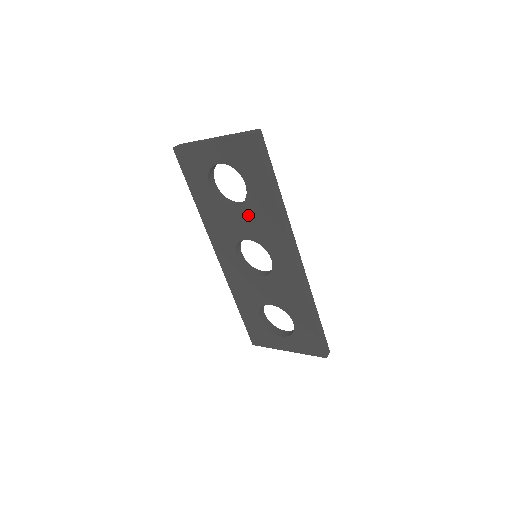
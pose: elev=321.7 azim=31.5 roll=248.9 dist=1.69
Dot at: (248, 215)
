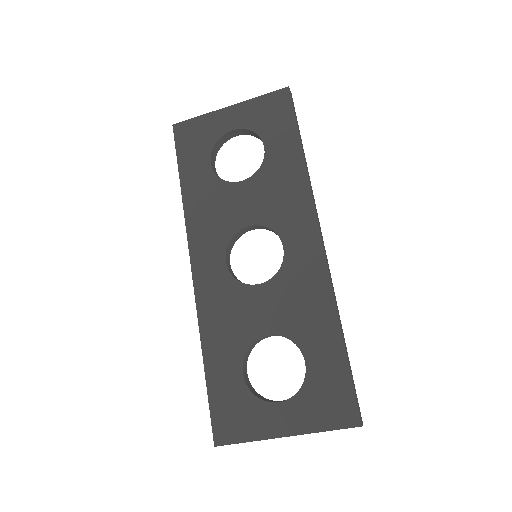
Dot at: (259, 188)
